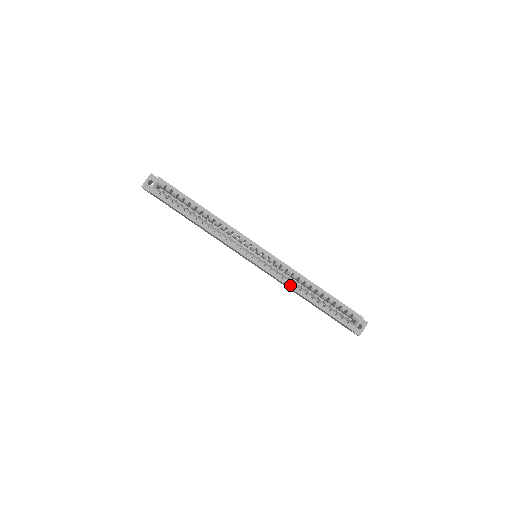
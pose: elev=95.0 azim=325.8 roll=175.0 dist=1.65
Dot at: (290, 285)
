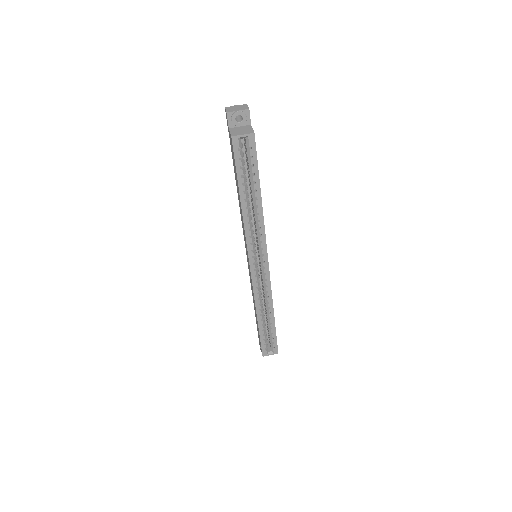
Dot at: (257, 302)
